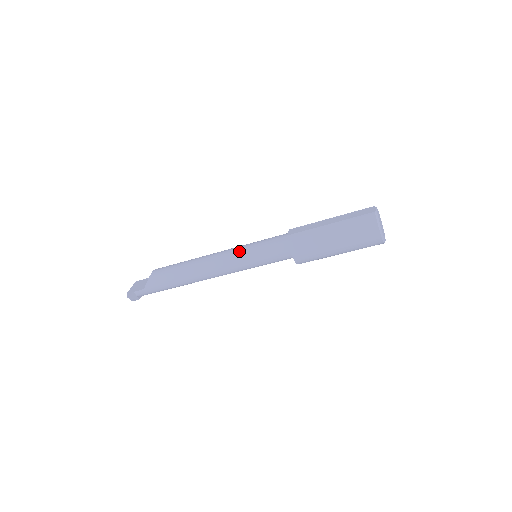
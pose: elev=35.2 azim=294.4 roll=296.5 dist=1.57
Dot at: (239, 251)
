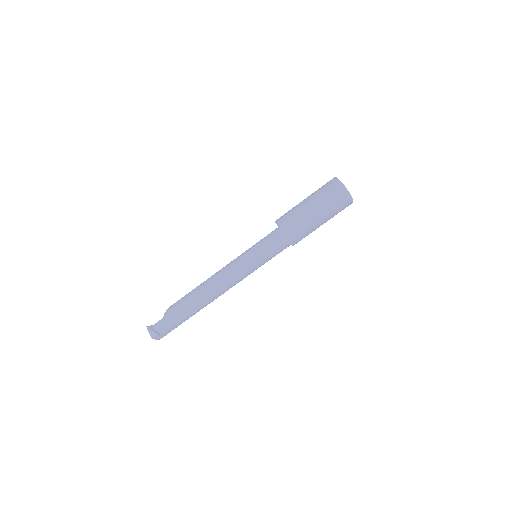
Dot at: (241, 254)
